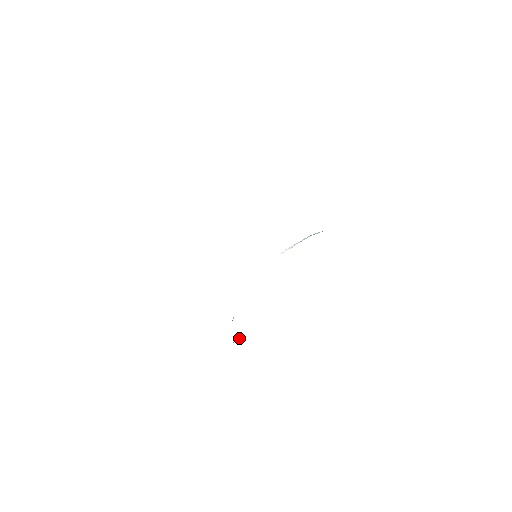
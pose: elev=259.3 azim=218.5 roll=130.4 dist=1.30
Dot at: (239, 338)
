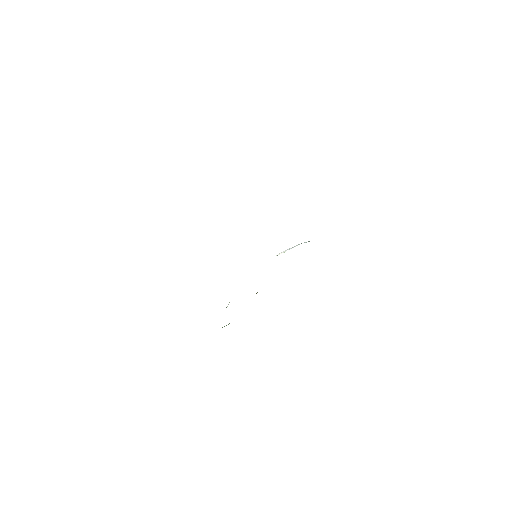
Dot at: (228, 324)
